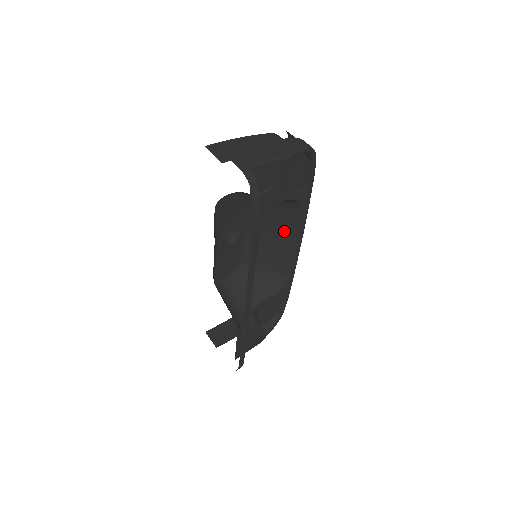
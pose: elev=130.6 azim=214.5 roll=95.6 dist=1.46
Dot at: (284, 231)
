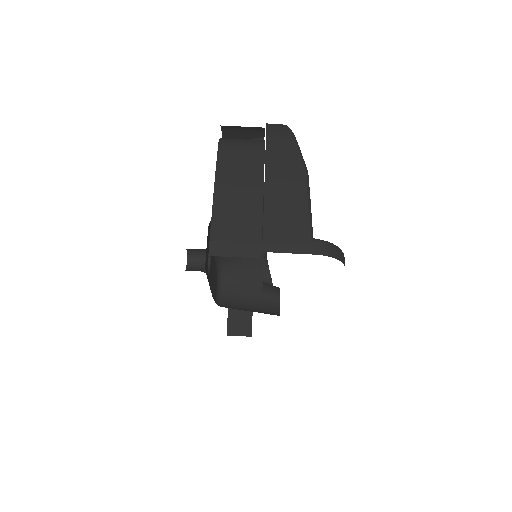
Dot at: occluded
